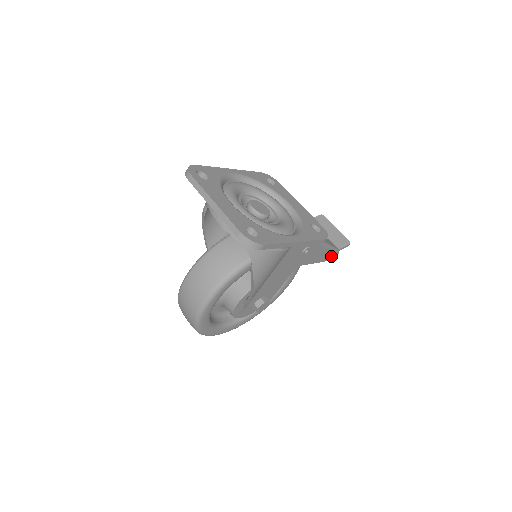
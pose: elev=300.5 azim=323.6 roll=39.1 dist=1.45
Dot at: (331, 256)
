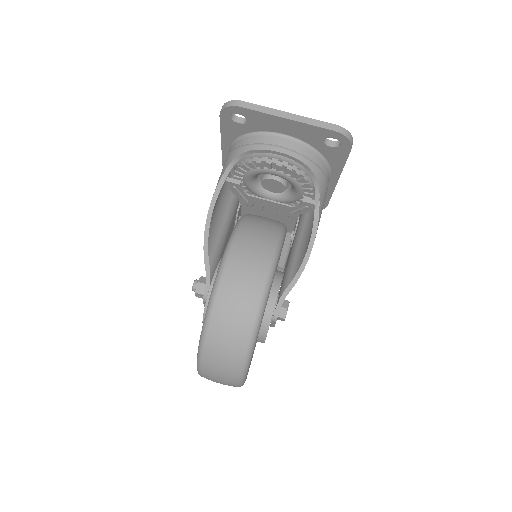
Dot at: occluded
